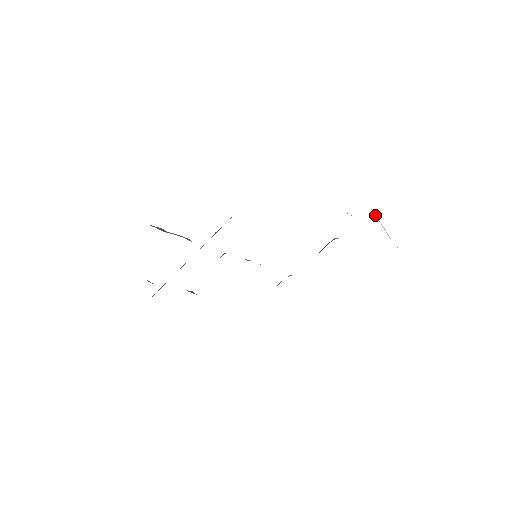
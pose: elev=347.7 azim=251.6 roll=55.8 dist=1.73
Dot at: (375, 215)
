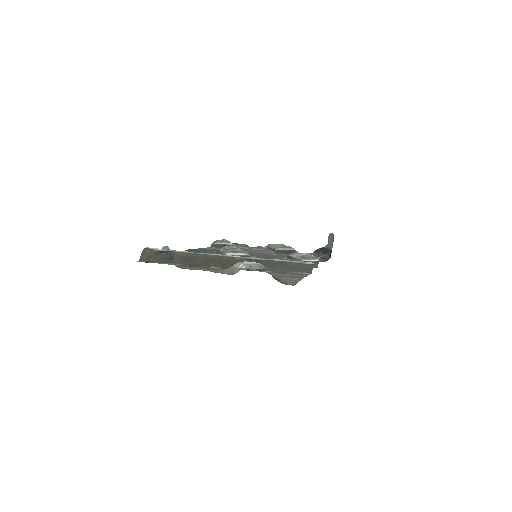
Dot at: occluded
